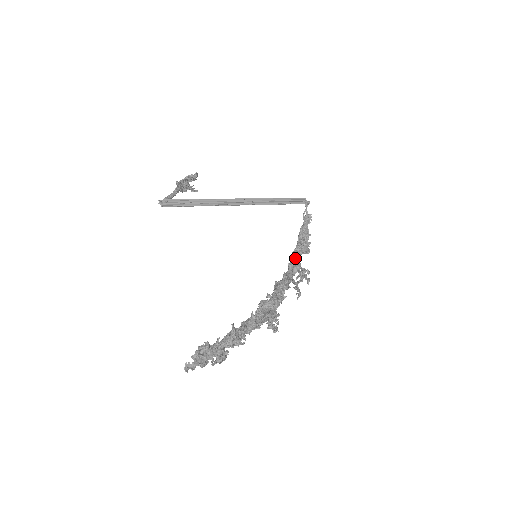
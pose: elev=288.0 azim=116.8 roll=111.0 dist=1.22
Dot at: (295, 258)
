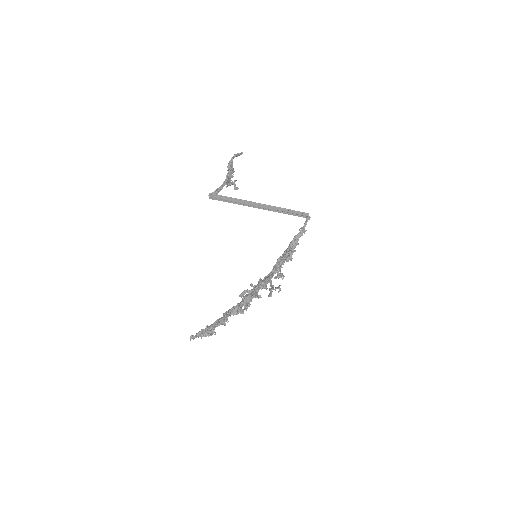
Dot at: (280, 264)
